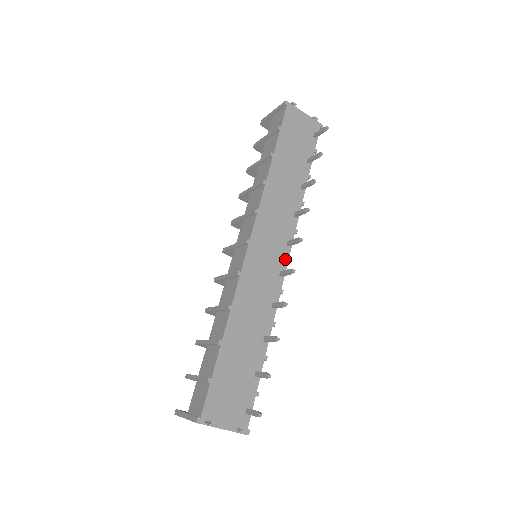
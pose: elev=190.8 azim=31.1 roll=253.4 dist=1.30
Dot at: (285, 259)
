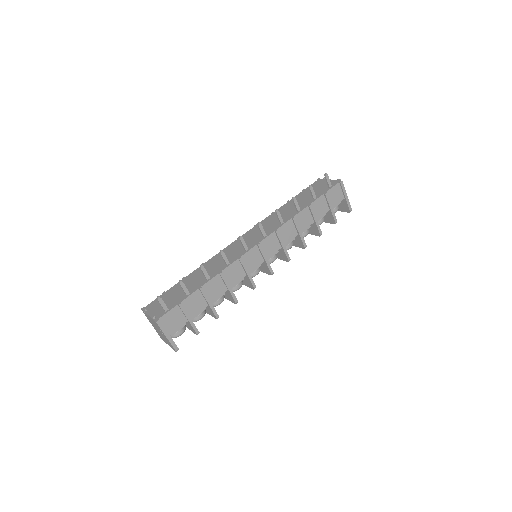
Dot at: (256, 243)
